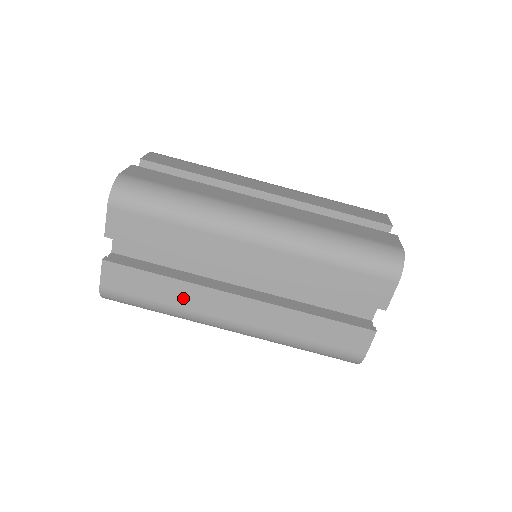
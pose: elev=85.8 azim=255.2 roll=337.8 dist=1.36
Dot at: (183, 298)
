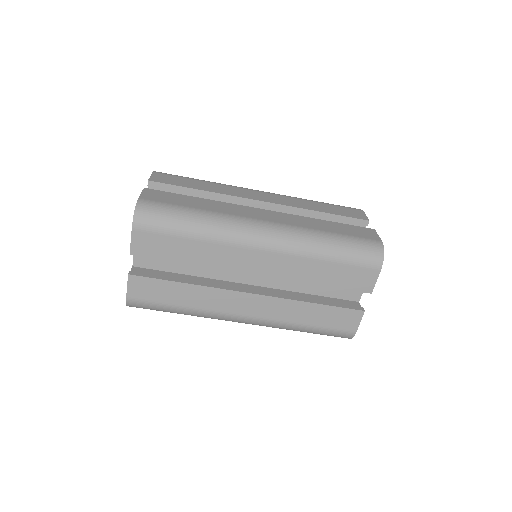
Dot at: (201, 300)
